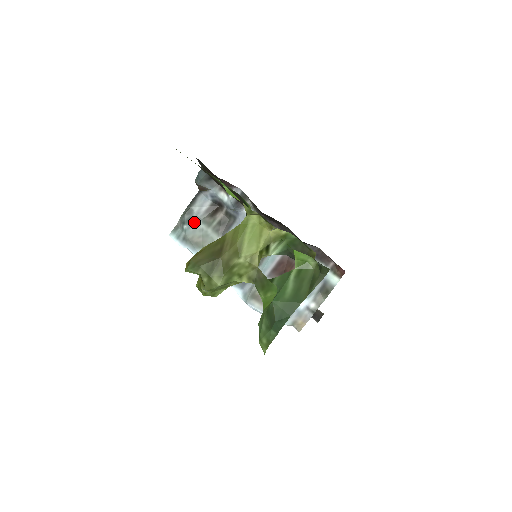
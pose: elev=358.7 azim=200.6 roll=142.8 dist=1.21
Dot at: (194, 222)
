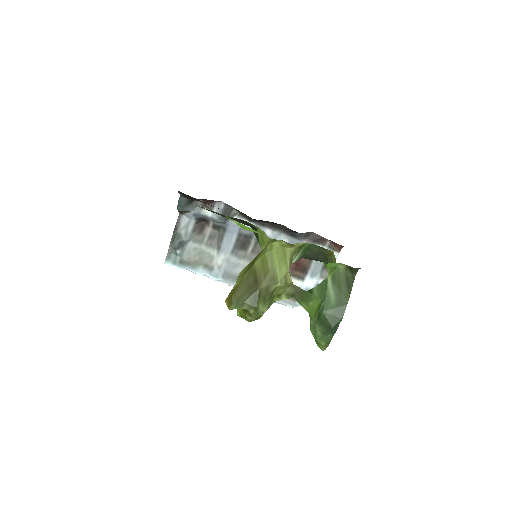
Dot at: (185, 244)
